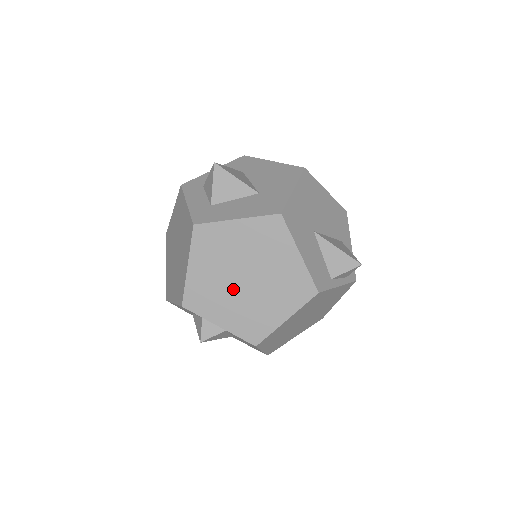
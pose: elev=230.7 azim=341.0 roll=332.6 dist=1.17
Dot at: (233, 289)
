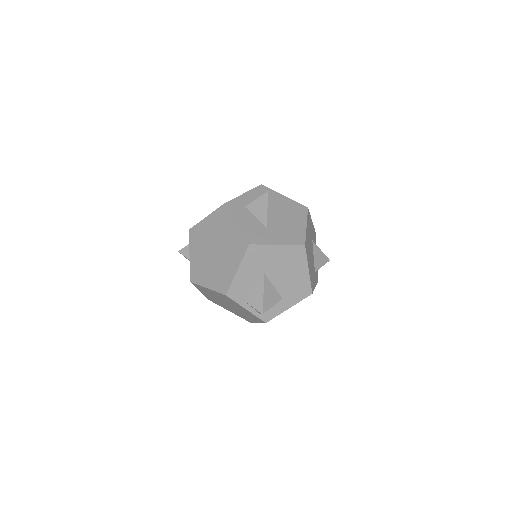
Dot at: (207, 248)
